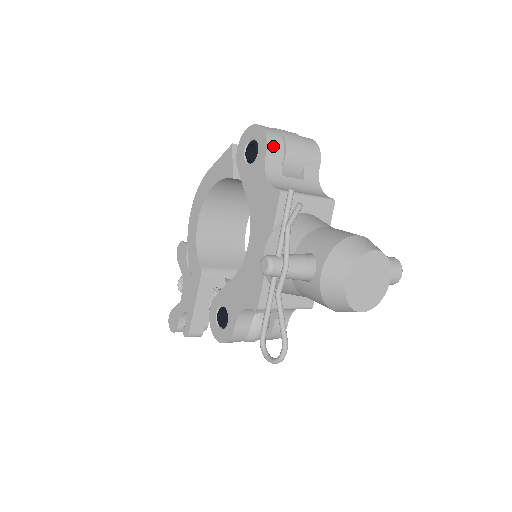
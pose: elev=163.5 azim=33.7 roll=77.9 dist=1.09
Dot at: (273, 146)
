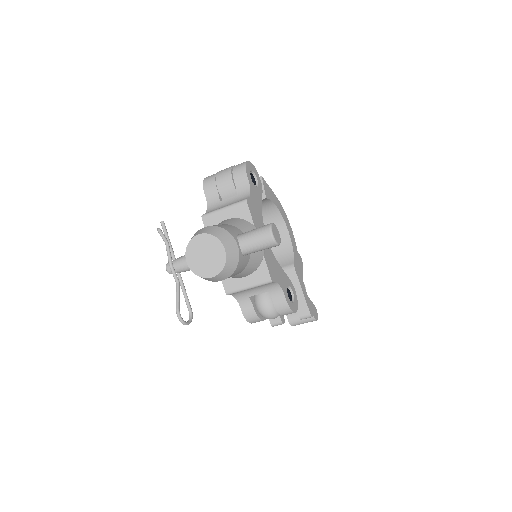
Dot at: (208, 187)
